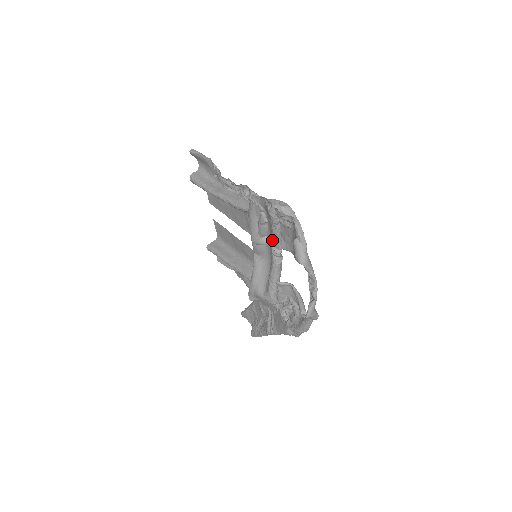
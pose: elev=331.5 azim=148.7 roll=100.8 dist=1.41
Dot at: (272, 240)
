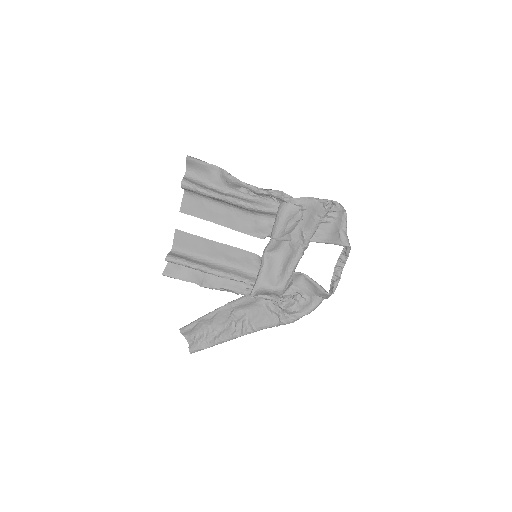
Dot at: (306, 234)
